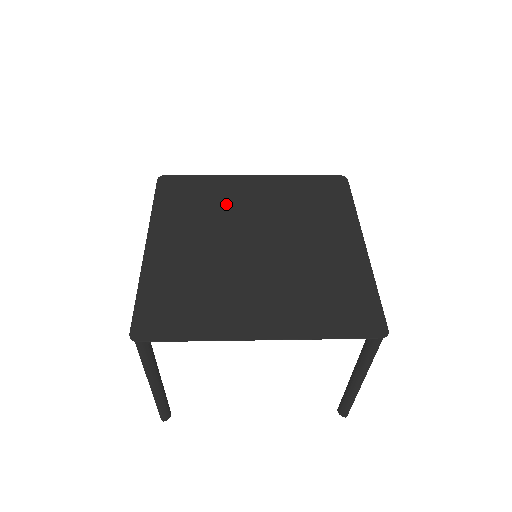
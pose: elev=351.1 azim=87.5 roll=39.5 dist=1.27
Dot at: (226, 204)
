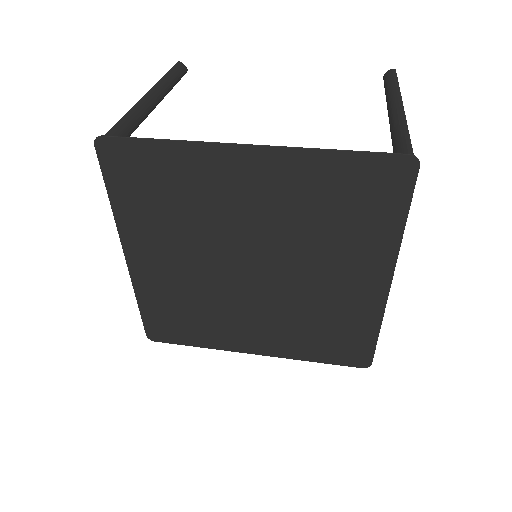
Dot at: (209, 206)
